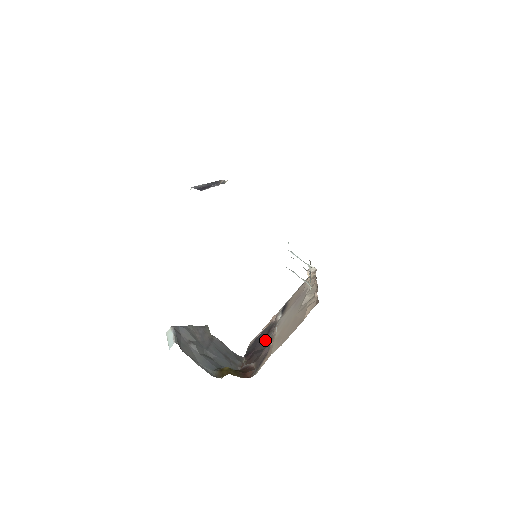
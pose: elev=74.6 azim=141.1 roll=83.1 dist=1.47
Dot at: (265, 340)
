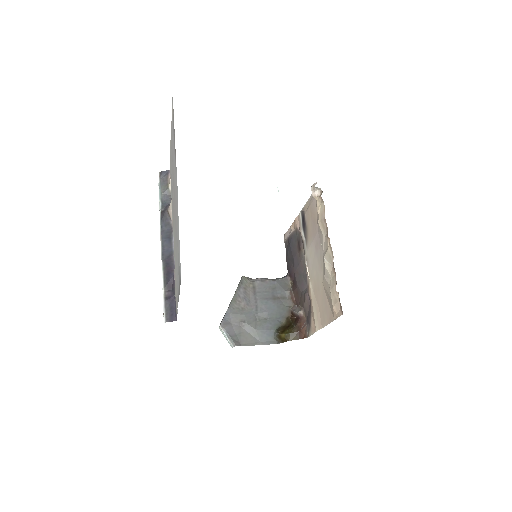
Dot at: (300, 261)
